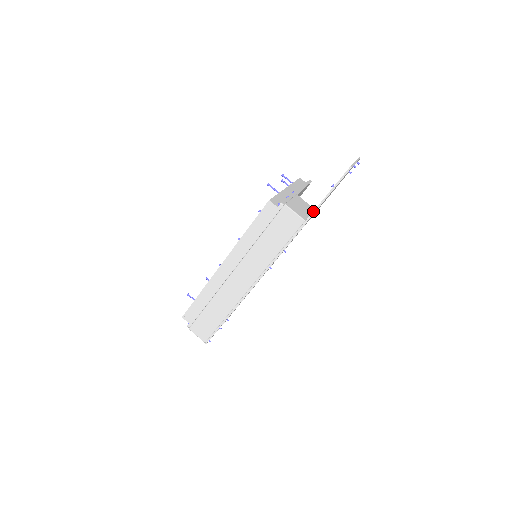
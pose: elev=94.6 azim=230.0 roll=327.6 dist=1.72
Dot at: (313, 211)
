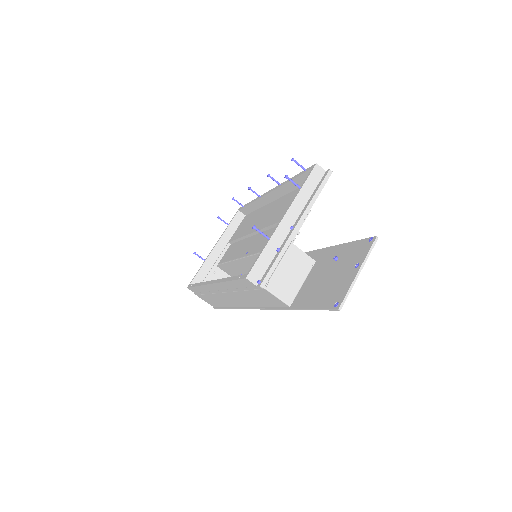
Dot at: (297, 308)
